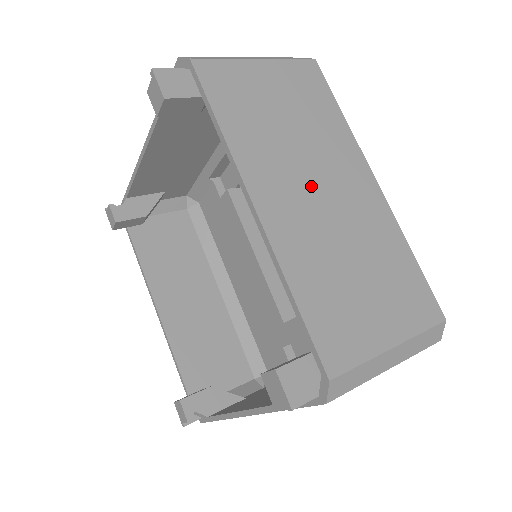
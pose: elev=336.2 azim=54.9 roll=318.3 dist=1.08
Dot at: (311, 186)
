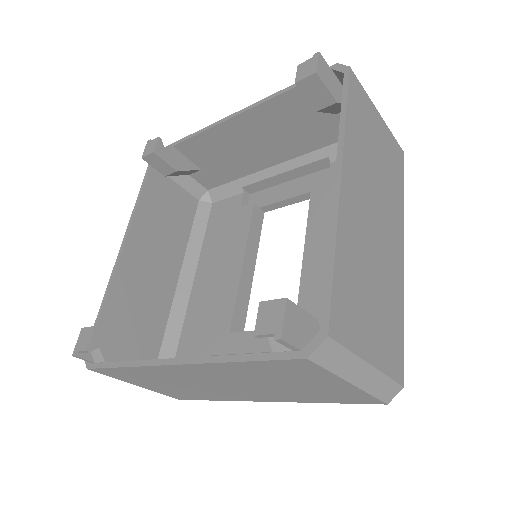
Dot at: (373, 209)
